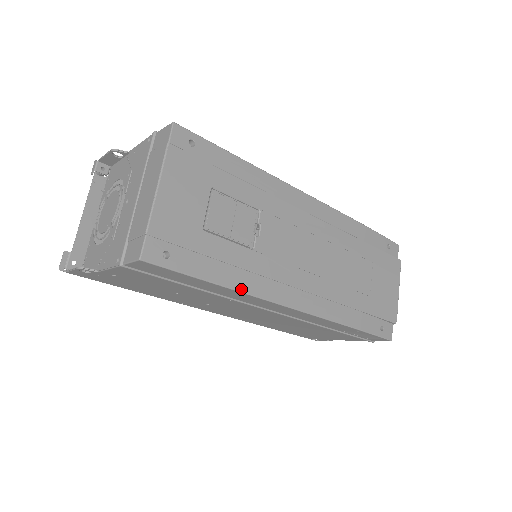
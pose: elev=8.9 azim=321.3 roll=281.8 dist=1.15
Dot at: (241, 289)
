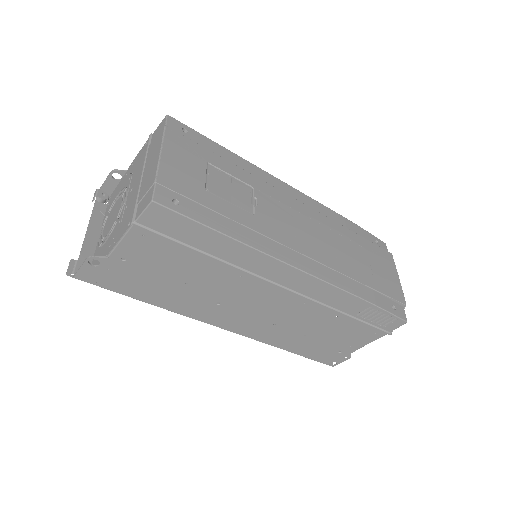
Dot at: (249, 244)
